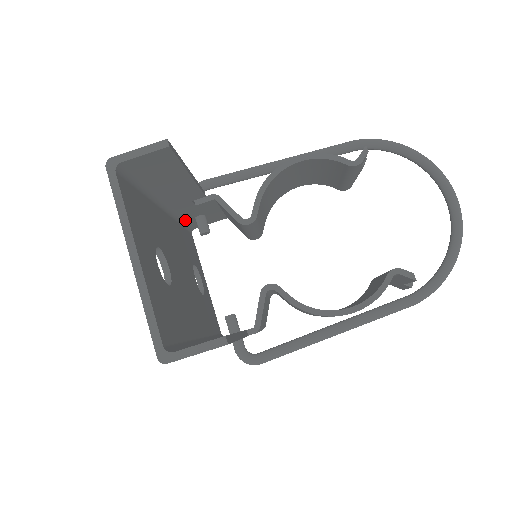
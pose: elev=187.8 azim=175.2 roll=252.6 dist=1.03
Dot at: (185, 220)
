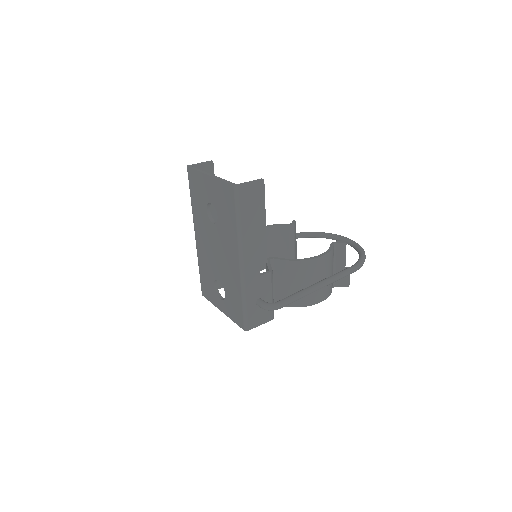
Dot at: occluded
